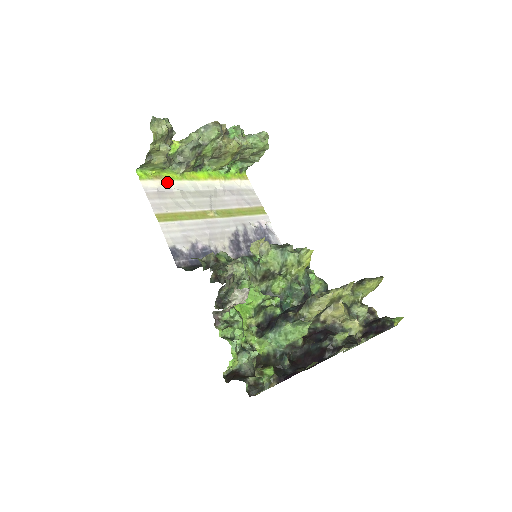
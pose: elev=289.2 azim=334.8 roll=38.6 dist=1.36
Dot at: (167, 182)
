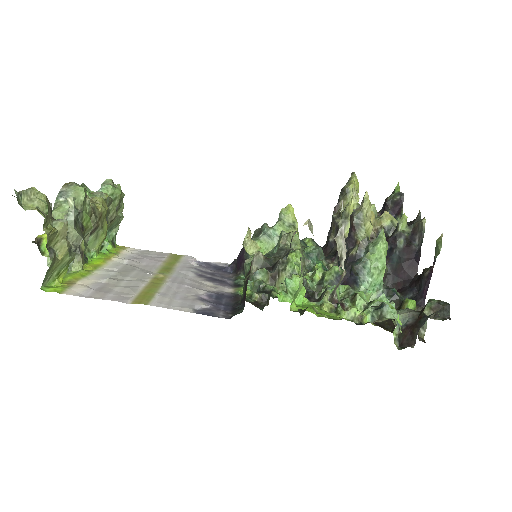
Dot at: (84, 281)
